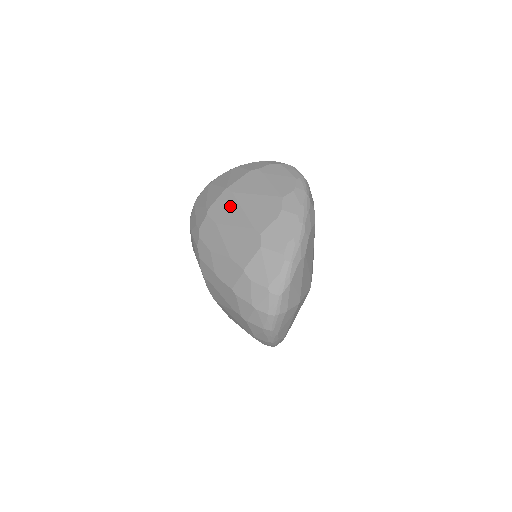
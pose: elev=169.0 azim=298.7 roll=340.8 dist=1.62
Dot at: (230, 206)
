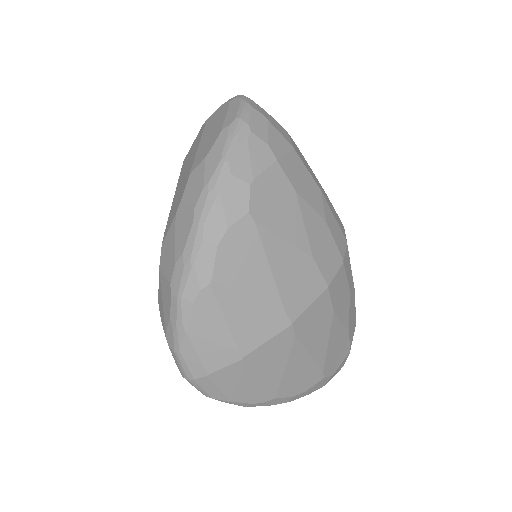
Dot at: occluded
